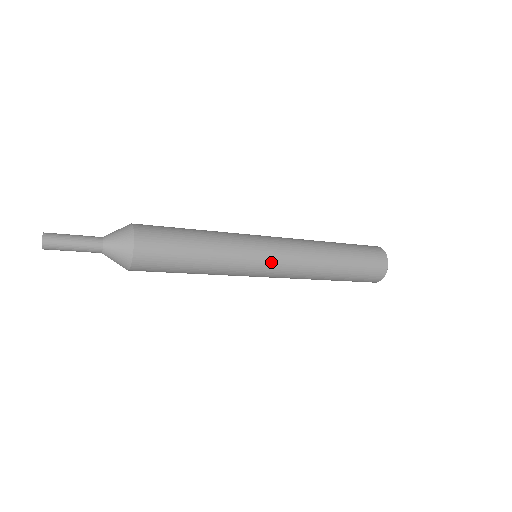
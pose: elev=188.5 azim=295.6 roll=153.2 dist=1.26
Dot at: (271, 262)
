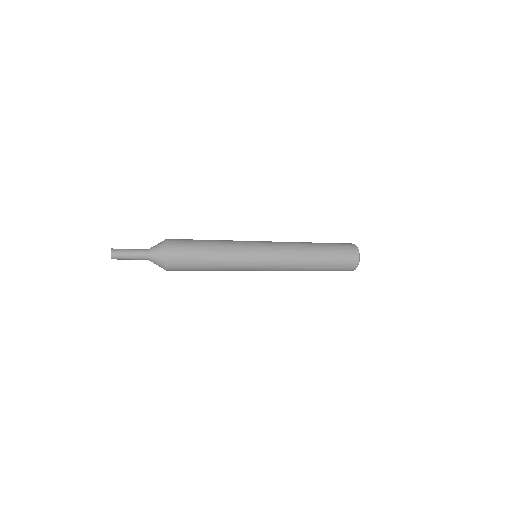
Dot at: (264, 265)
